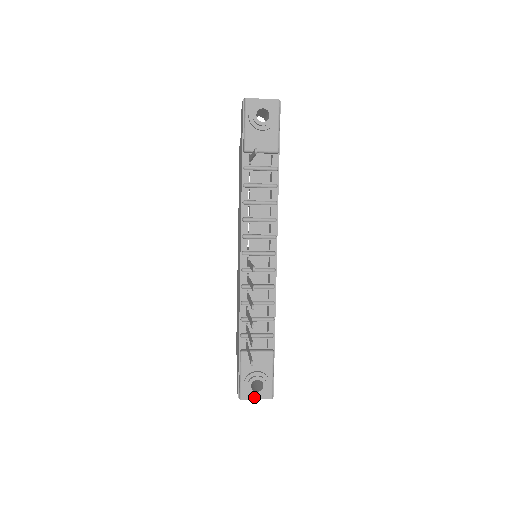
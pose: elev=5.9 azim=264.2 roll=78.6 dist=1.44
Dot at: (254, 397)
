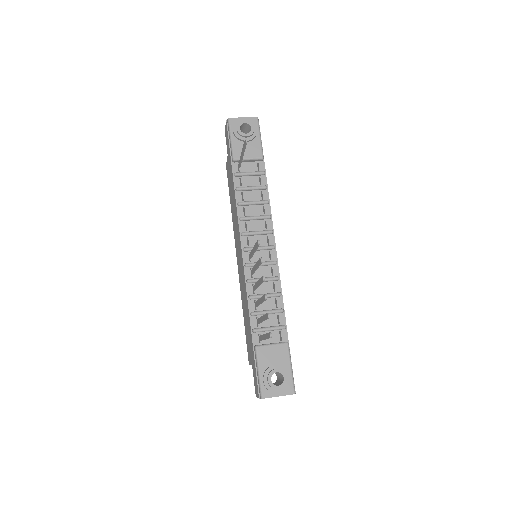
Dot at: (276, 394)
